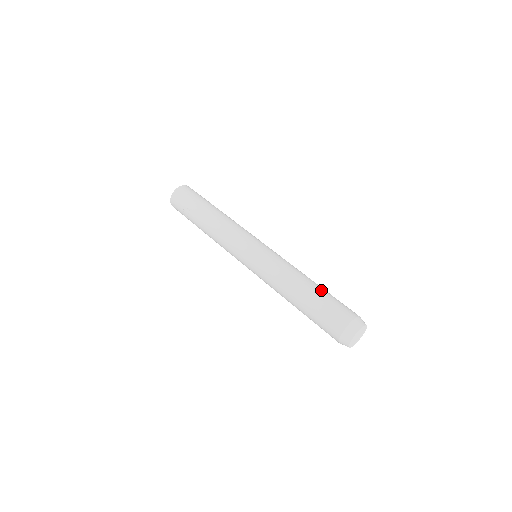
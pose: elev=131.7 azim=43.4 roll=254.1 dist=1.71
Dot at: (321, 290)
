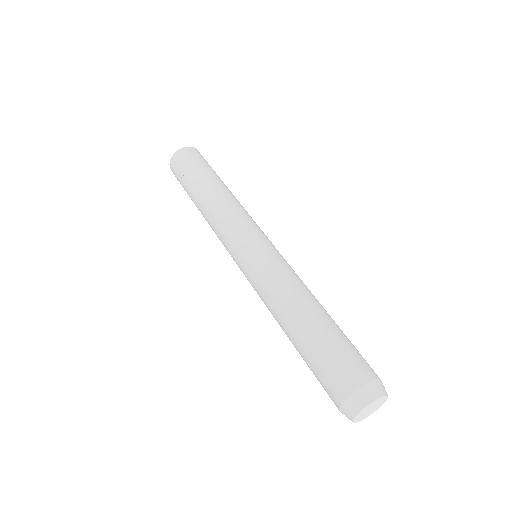
Dot at: (330, 325)
